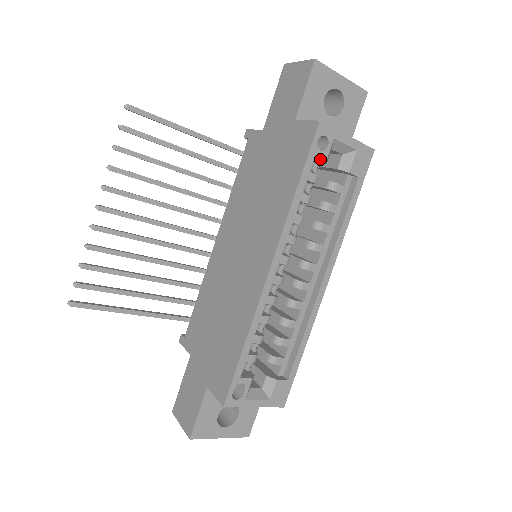
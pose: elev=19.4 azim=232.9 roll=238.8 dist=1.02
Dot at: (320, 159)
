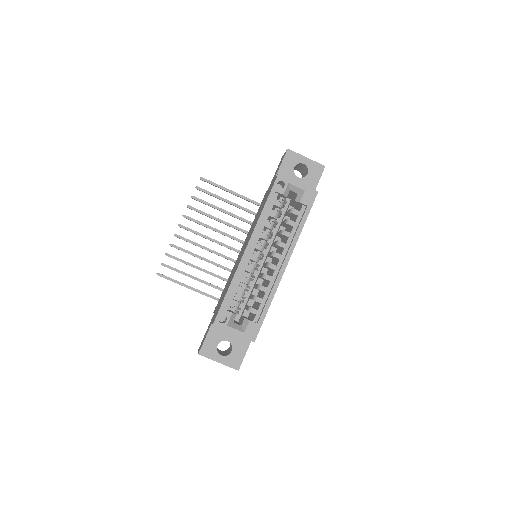
Dot at: (279, 193)
